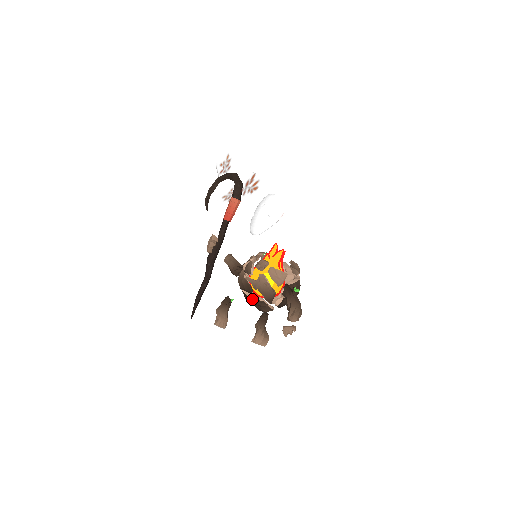
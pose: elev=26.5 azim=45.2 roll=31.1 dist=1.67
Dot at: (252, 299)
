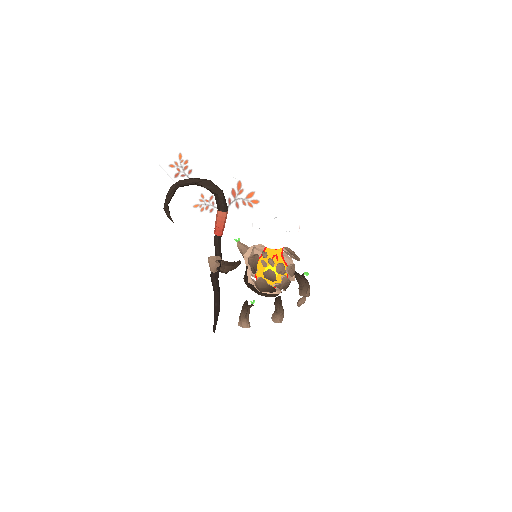
Dot at: (271, 295)
